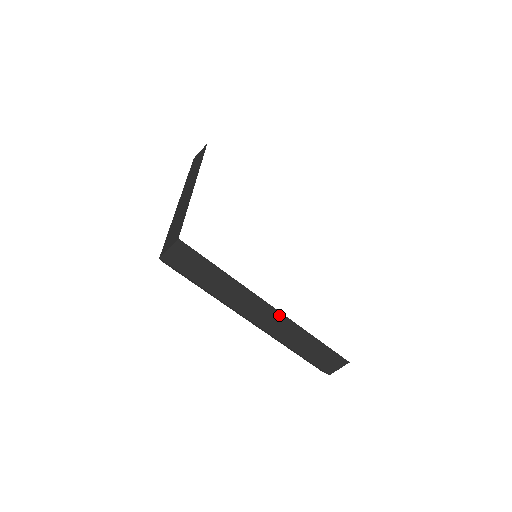
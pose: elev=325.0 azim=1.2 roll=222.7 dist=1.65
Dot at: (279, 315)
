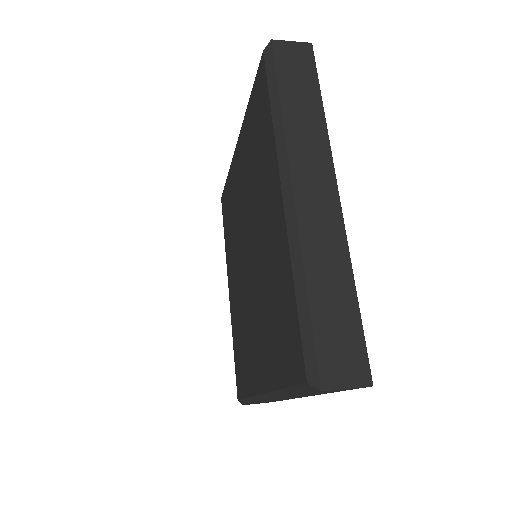
Dot at: (336, 209)
